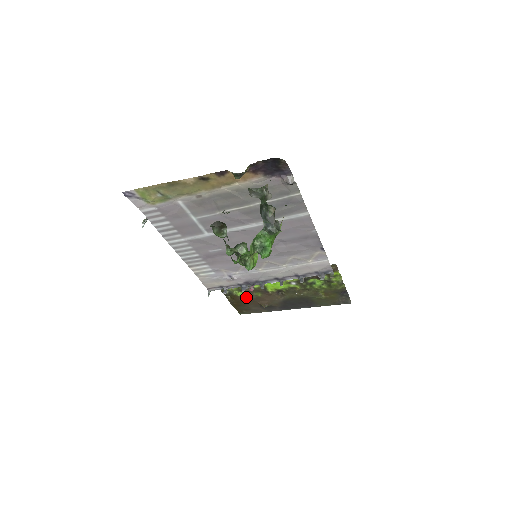
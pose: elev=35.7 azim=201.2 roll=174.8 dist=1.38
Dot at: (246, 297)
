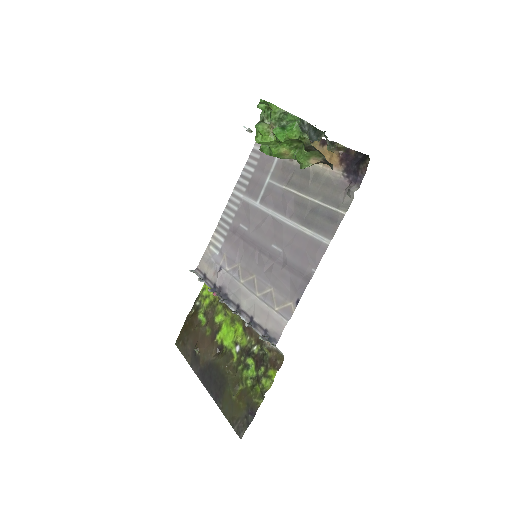
Dot at: (200, 324)
